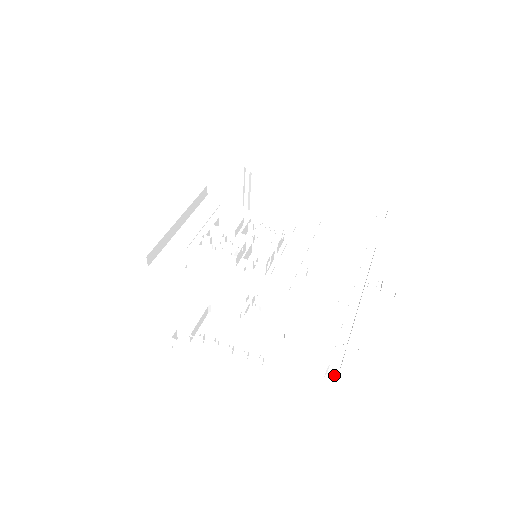
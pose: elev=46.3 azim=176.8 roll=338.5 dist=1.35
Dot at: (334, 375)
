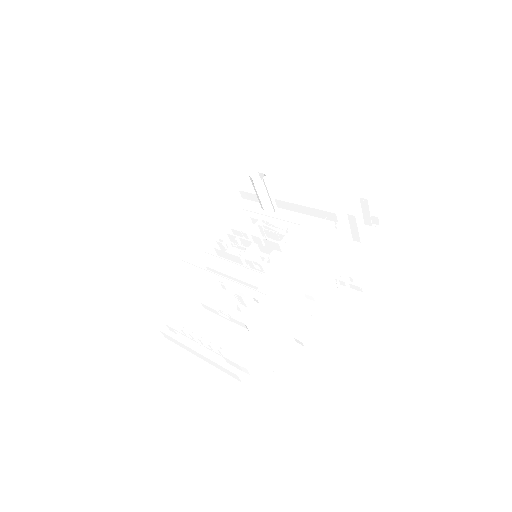
Dot at: (278, 368)
